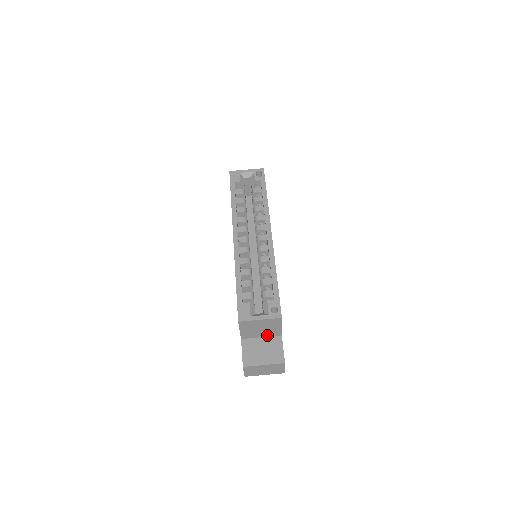
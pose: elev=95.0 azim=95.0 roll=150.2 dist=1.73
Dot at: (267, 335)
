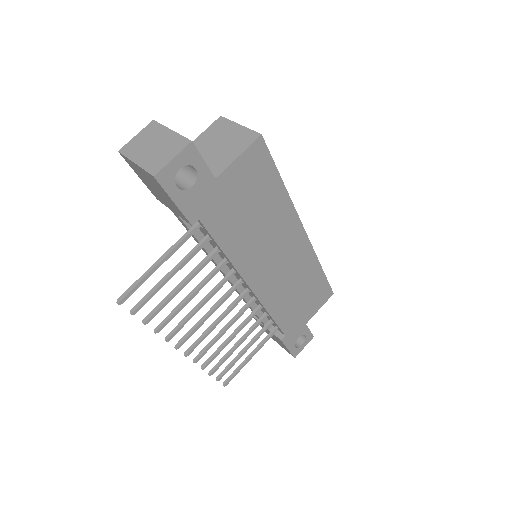
Dot at: occluded
